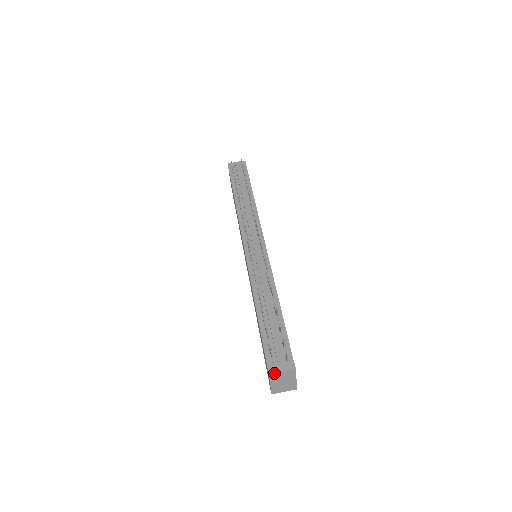
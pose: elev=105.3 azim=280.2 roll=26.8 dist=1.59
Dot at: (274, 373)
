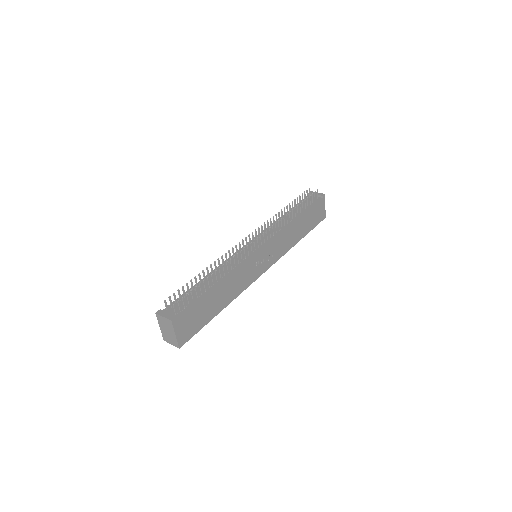
Dot at: (159, 314)
